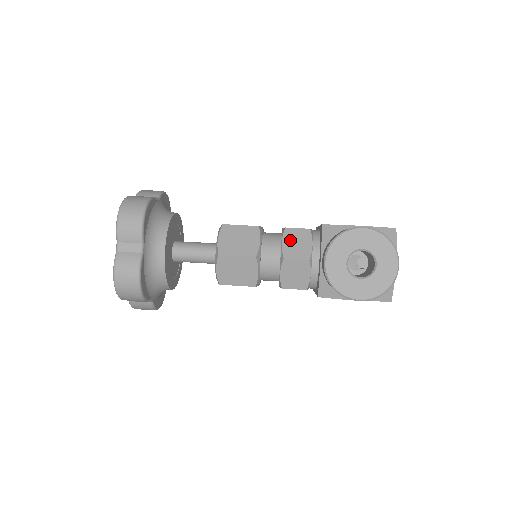
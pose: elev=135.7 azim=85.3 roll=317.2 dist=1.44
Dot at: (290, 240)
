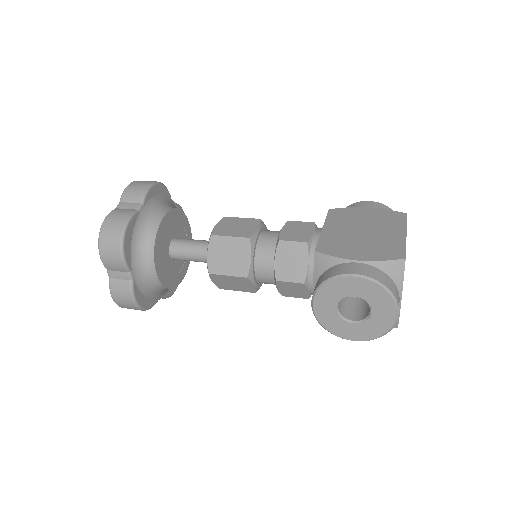
Dot at: (283, 257)
